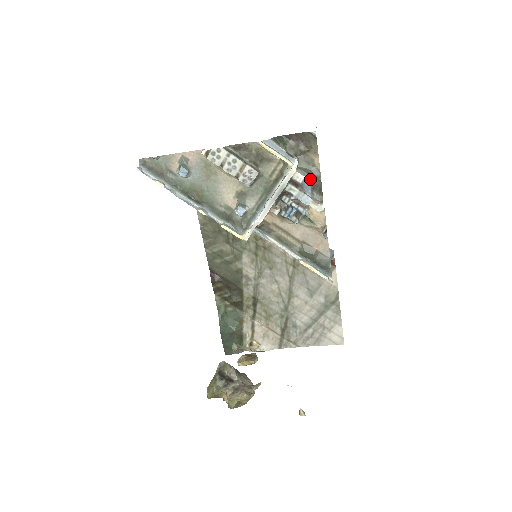
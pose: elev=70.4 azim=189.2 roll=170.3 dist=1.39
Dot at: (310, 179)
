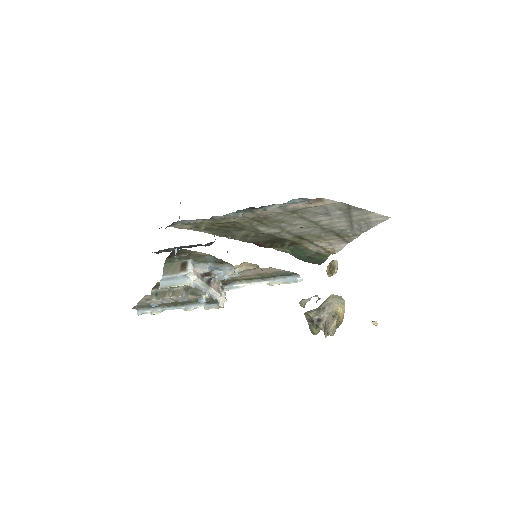
Dot at: (212, 265)
